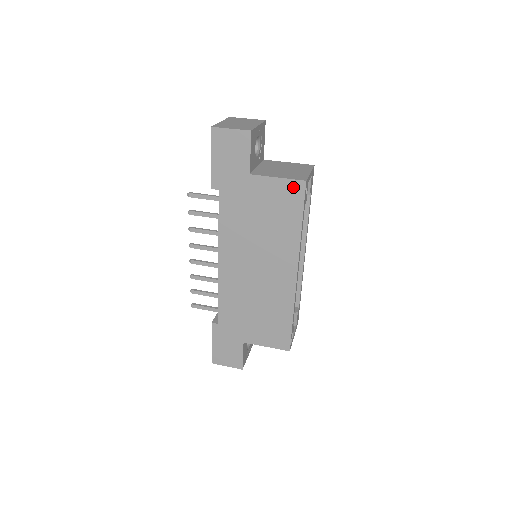
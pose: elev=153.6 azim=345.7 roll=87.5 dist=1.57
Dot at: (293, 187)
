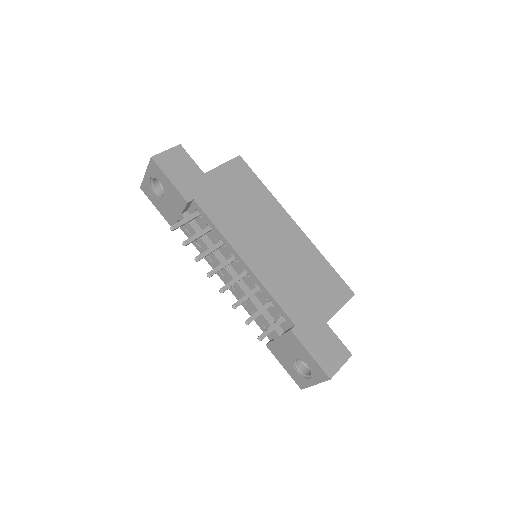
Dot at: (237, 164)
